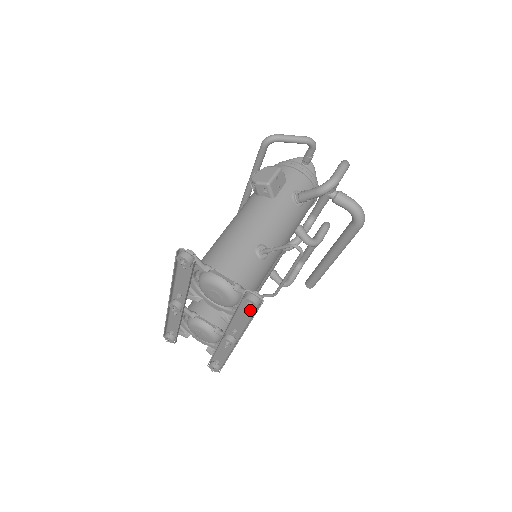
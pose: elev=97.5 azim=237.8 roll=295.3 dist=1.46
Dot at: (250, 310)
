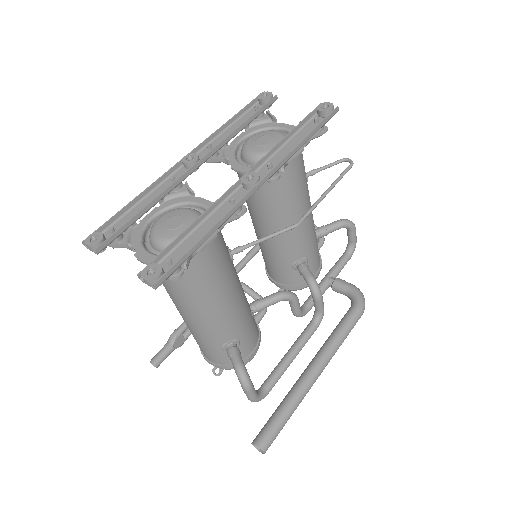
Dot at: occluded
